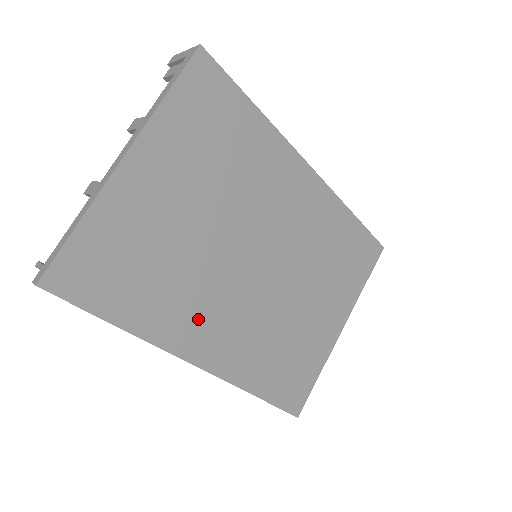
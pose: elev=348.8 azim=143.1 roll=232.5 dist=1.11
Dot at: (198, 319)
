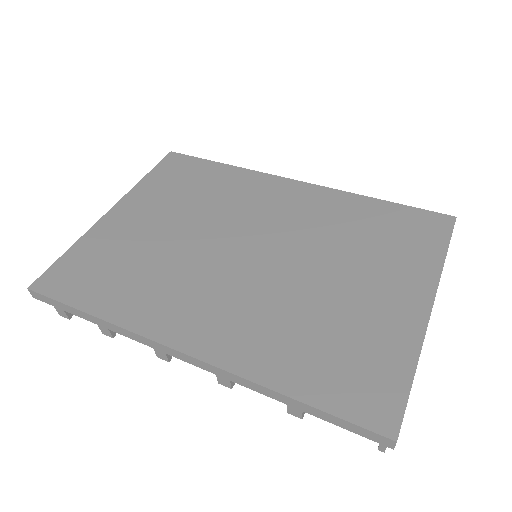
Dot at: (179, 305)
